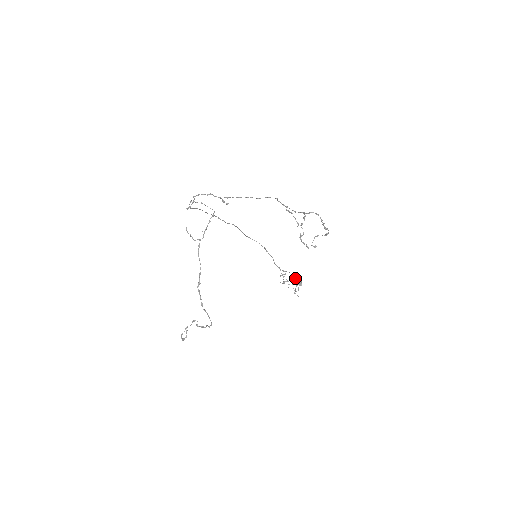
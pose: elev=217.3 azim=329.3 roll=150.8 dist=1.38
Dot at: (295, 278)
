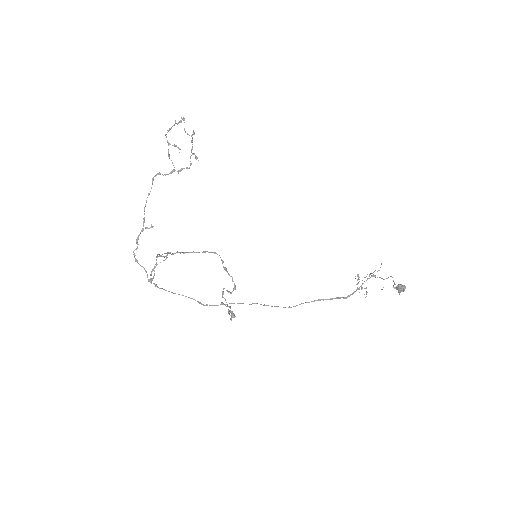
Dot at: occluded
